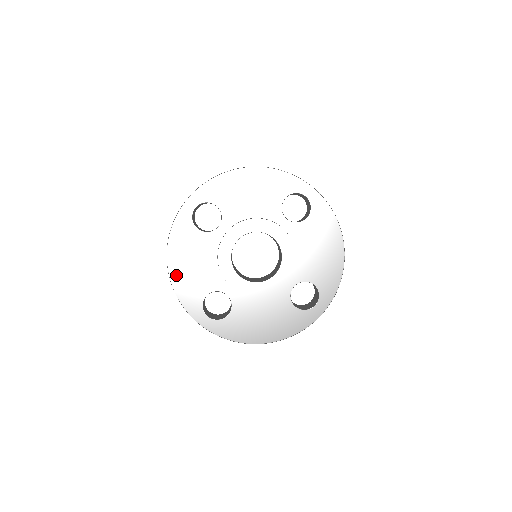
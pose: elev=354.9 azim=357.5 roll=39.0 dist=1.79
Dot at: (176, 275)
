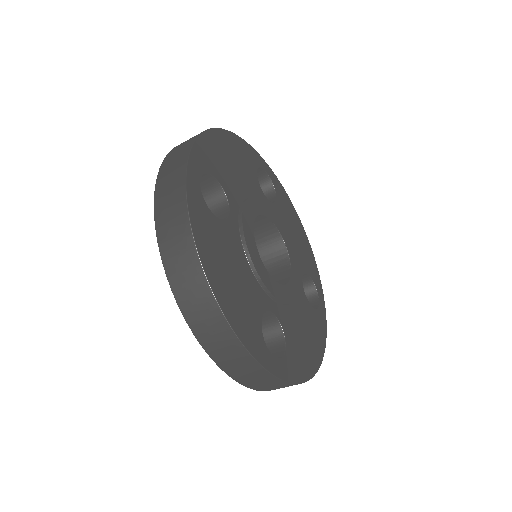
Dot at: (224, 300)
